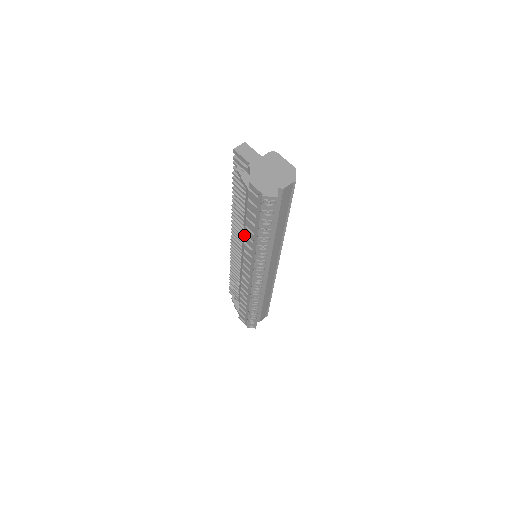
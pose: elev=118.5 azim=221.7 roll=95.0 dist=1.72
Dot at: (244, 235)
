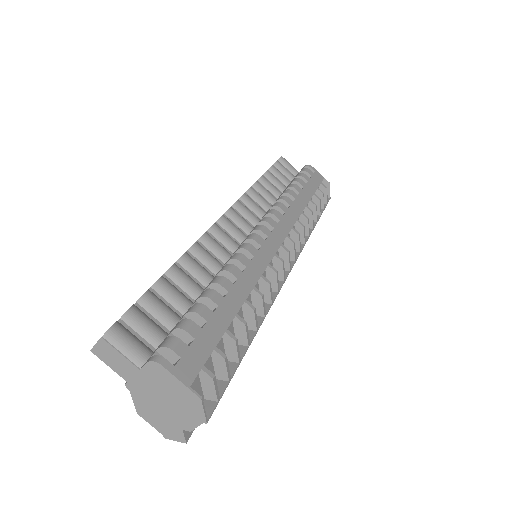
Dot at: occluded
